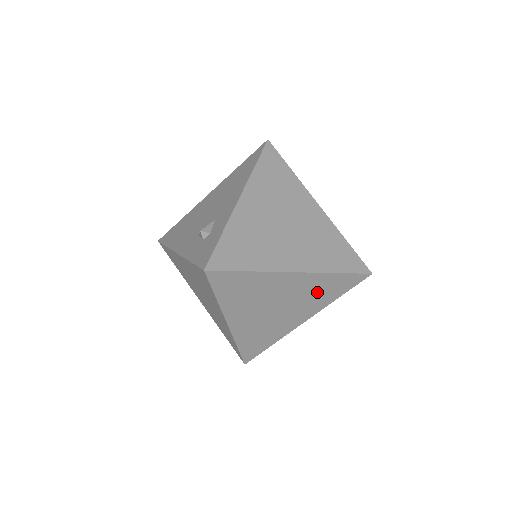
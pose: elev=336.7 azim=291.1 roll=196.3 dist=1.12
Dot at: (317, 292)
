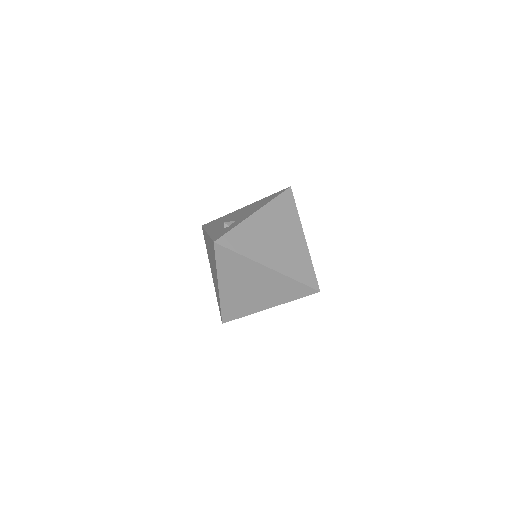
Dot at: (281, 289)
